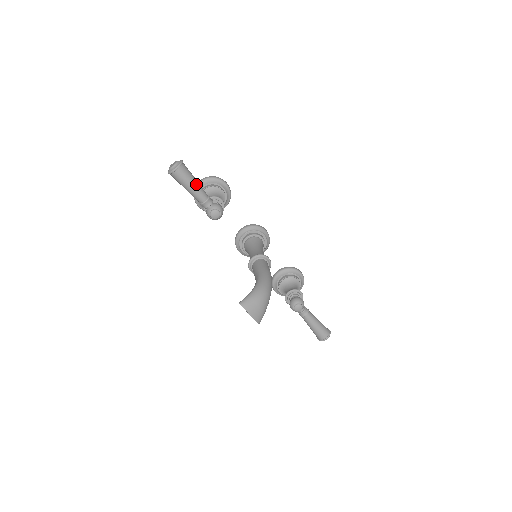
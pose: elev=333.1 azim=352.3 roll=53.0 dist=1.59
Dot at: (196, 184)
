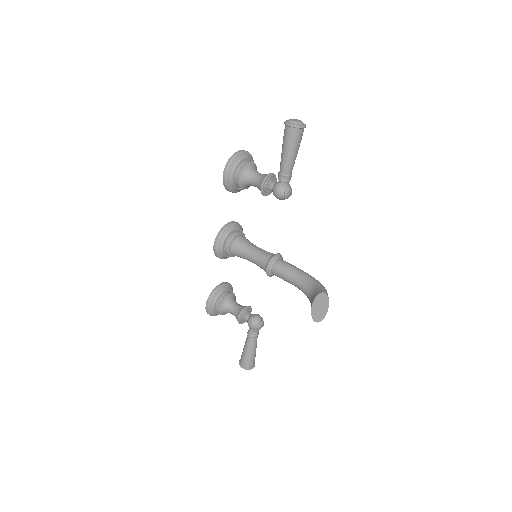
Dot at: (297, 153)
